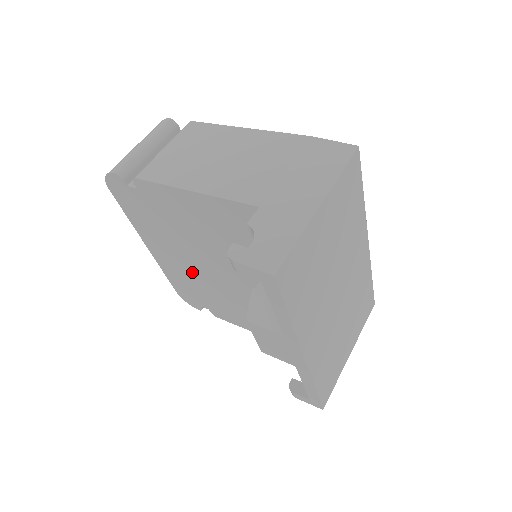
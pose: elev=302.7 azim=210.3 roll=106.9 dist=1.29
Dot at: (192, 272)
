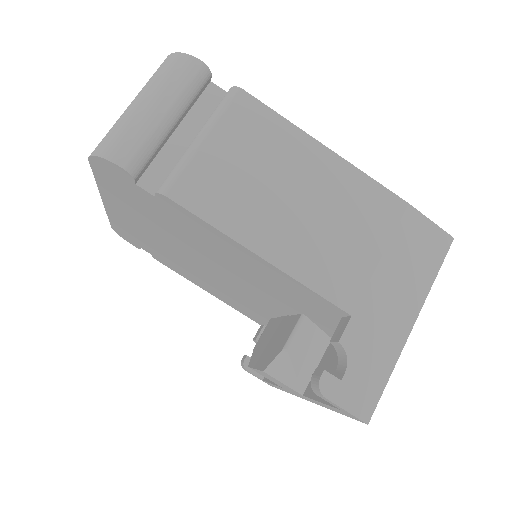
Dot at: (163, 245)
